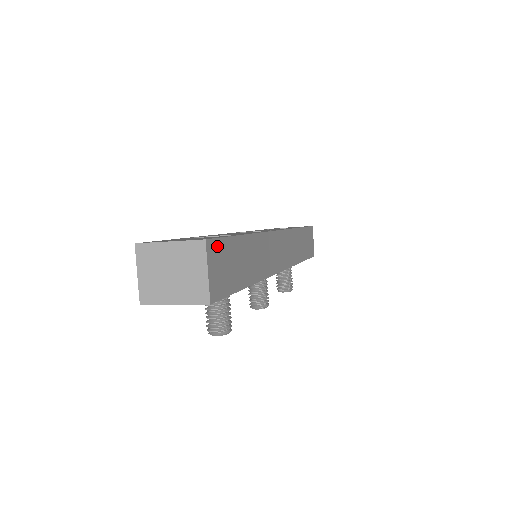
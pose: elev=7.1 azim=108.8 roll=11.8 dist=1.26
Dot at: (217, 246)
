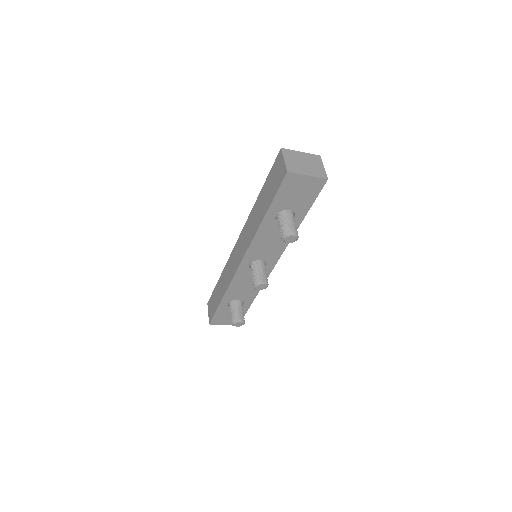
Dot at: occluded
